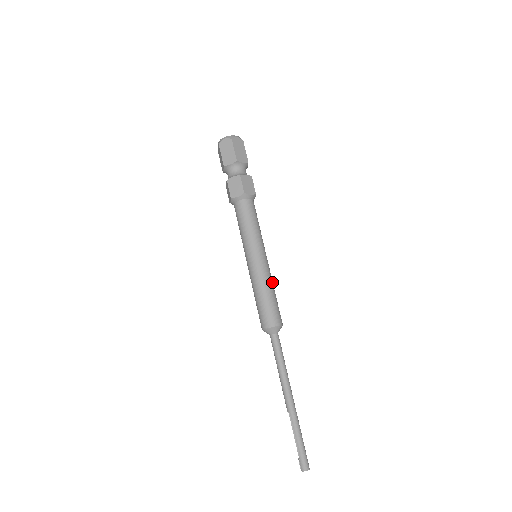
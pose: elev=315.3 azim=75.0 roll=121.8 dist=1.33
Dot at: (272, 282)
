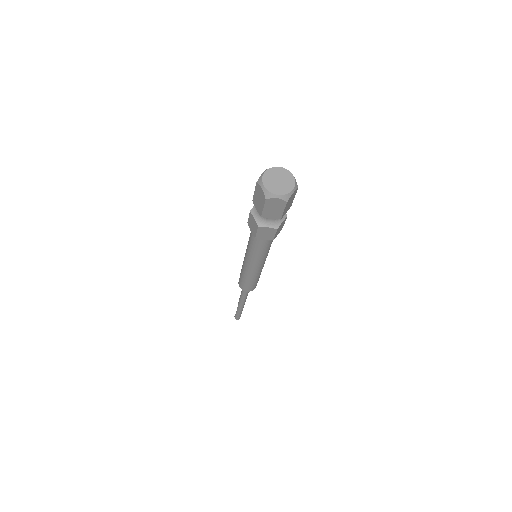
Dot at: (257, 276)
